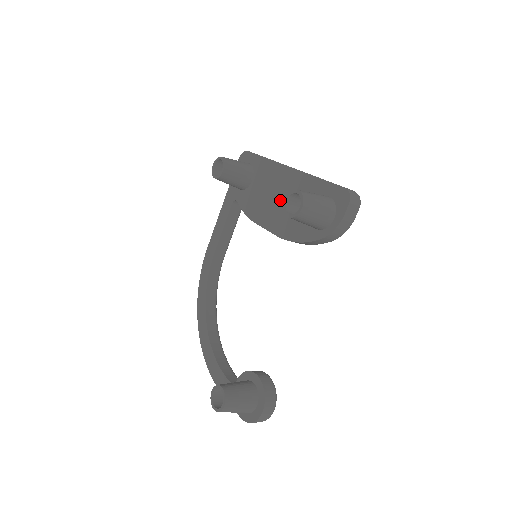
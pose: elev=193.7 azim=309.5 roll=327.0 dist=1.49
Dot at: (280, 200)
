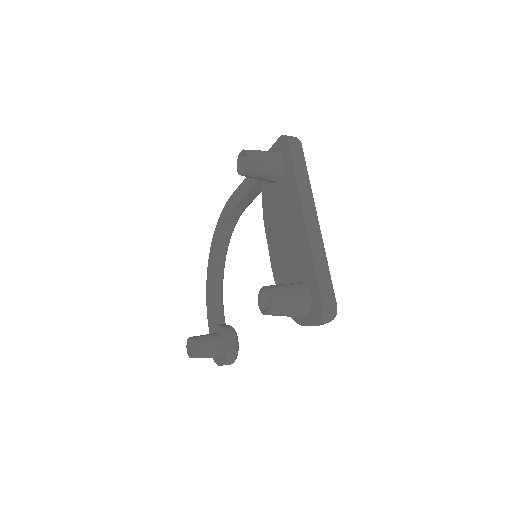
Dot at: (285, 238)
